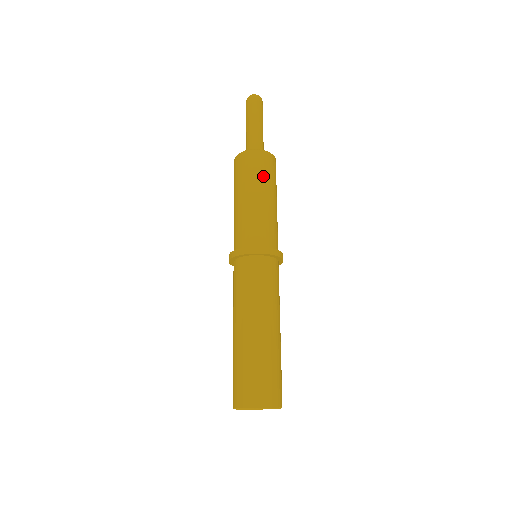
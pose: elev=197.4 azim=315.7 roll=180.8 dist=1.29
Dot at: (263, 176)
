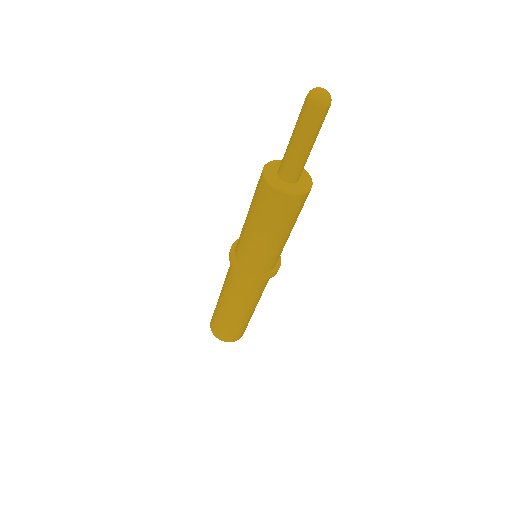
Dot at: (290, 219)
